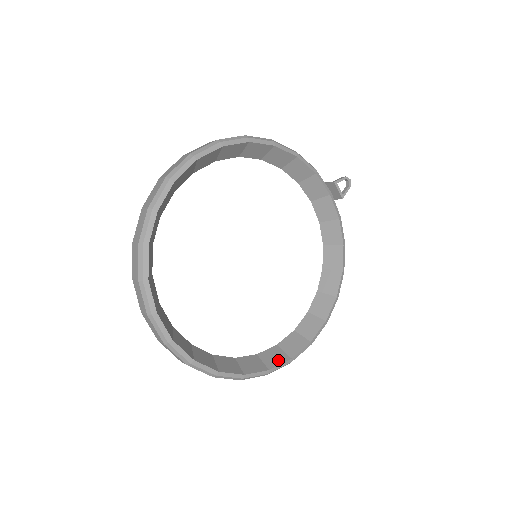
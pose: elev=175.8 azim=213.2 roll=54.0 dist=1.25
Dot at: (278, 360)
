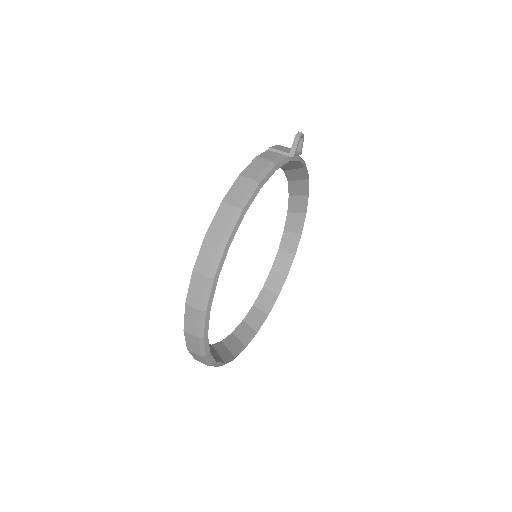
Dot at: (288, 263)
